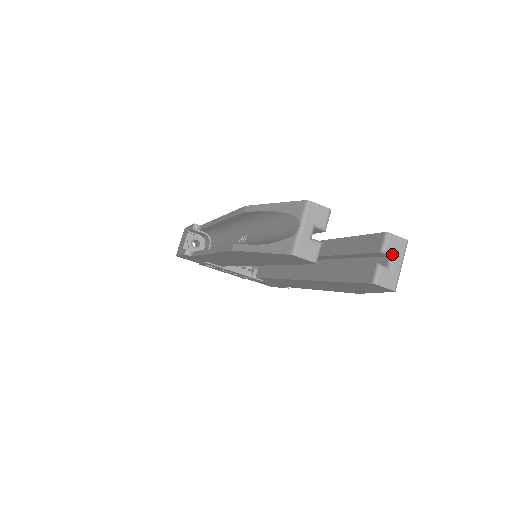
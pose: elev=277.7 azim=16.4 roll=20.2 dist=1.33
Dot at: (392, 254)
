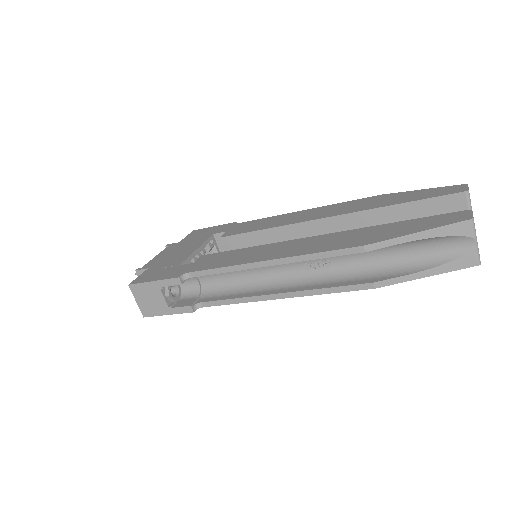
Dot at: (470, 202)
